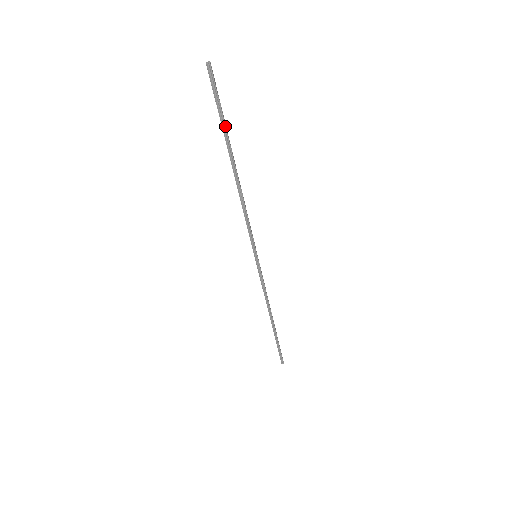
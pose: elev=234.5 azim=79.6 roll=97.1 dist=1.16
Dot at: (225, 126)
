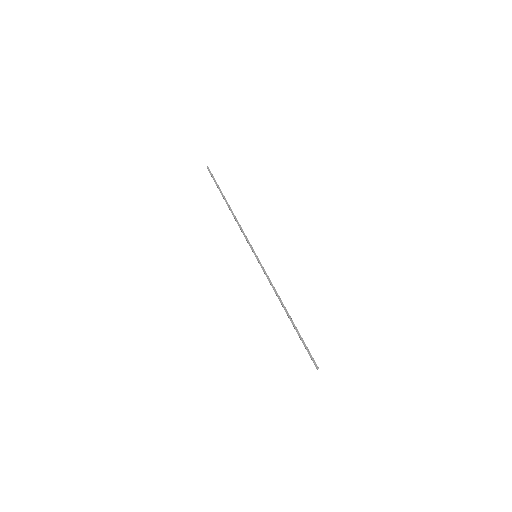
Dot at: (219, 187)
